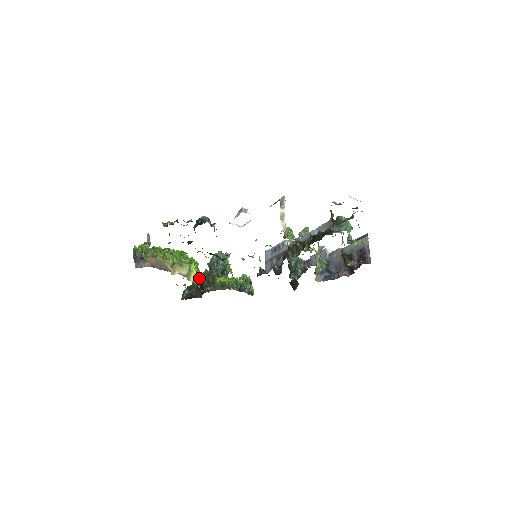
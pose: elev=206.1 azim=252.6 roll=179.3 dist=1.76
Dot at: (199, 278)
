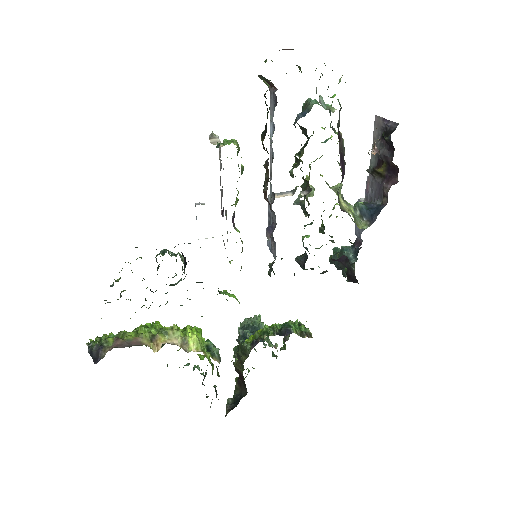
Dot at: (211, 349)
